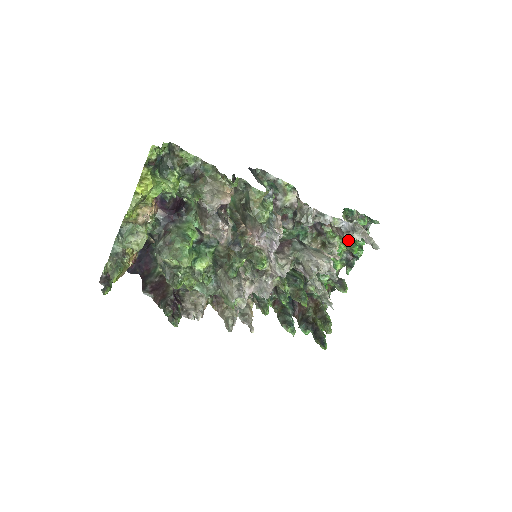
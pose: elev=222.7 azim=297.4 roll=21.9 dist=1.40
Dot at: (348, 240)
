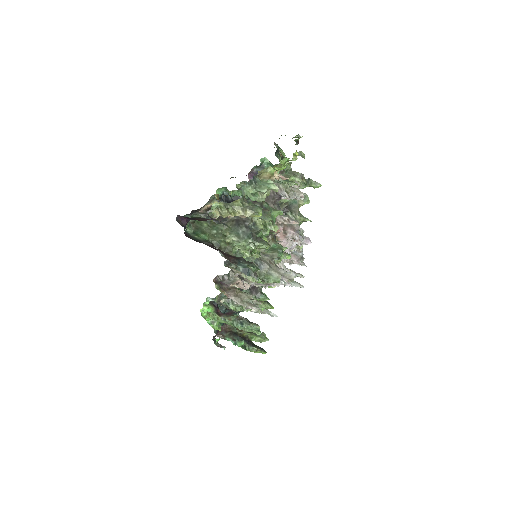
Dot at: (301, 263)
